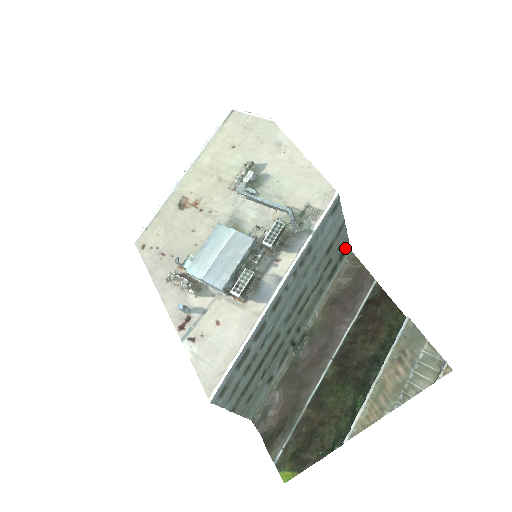
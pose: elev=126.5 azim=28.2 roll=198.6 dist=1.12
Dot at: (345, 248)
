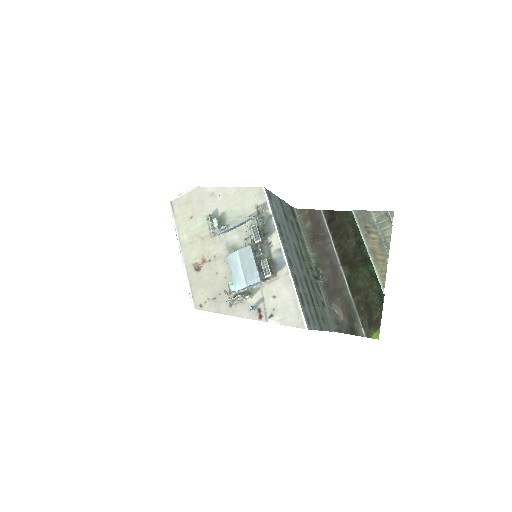
Dot at: (292, 210)
